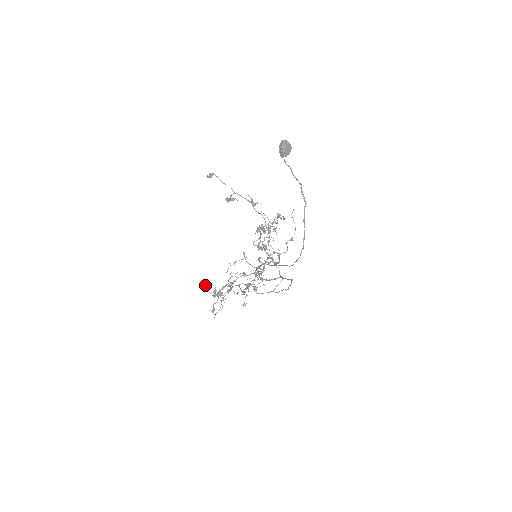
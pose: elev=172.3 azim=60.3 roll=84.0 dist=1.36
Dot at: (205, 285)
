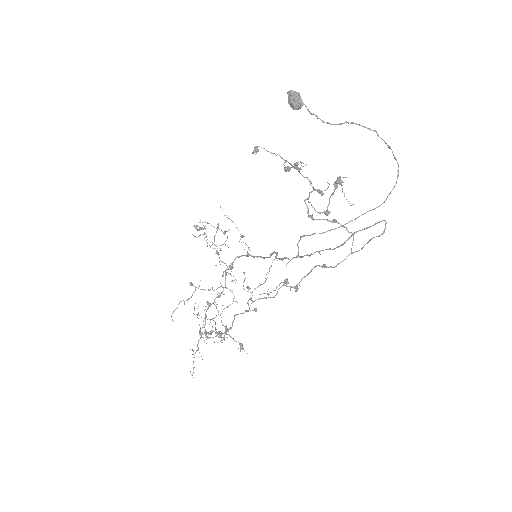
Dot at: (202, 332)
